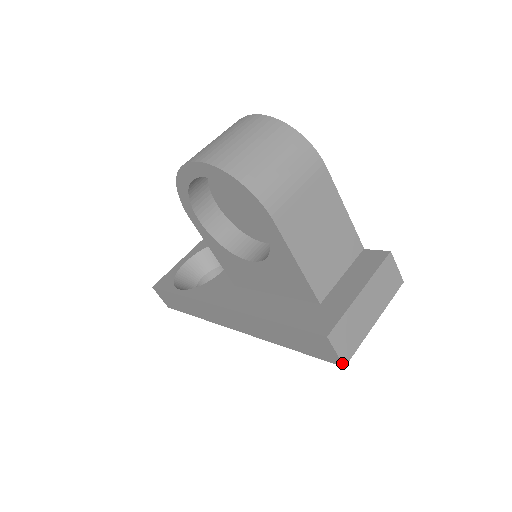
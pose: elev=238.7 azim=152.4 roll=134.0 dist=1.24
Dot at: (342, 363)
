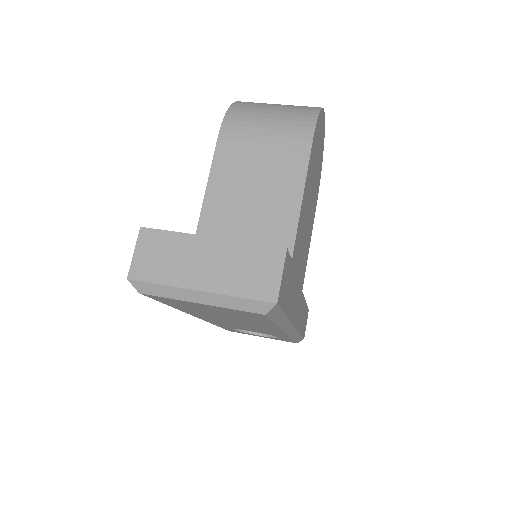
Dot at: (129, 271)
